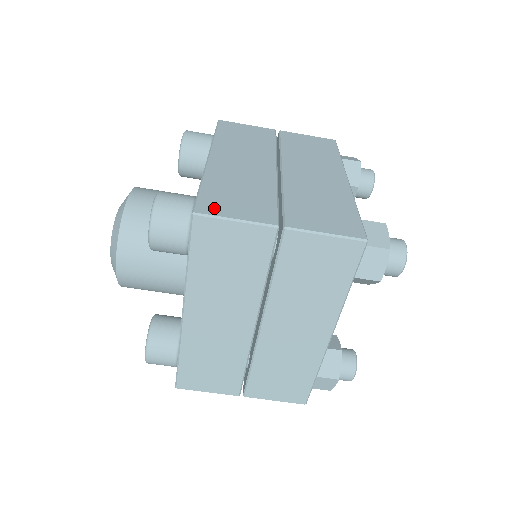
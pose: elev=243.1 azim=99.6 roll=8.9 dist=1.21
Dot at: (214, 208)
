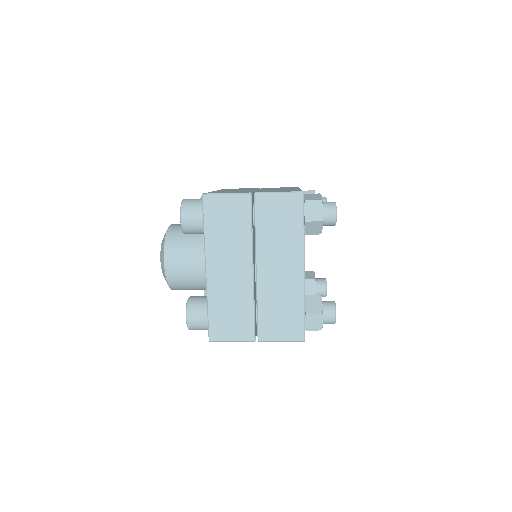
Dot at: (219, 334)
